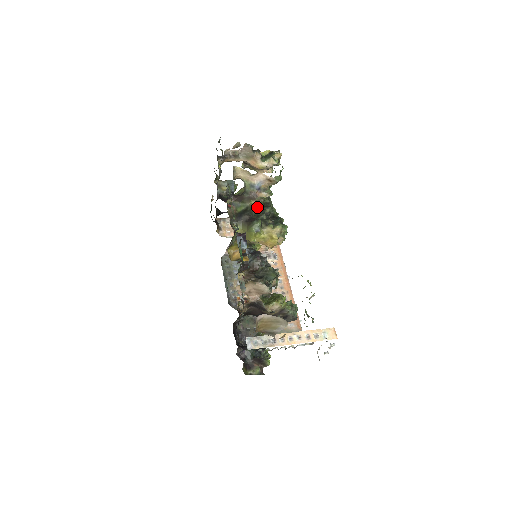
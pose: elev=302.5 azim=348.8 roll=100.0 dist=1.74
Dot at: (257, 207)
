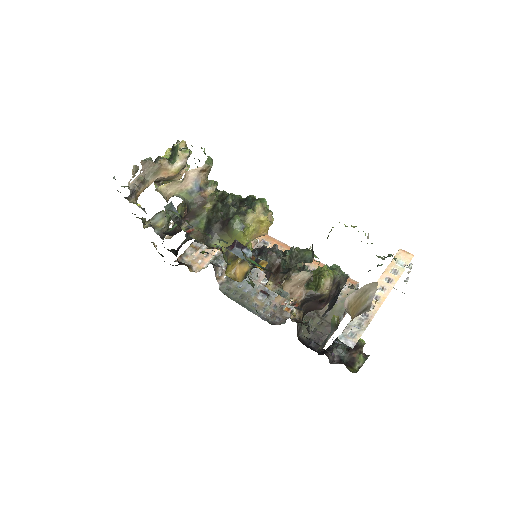
Dot at: (216, 207)
